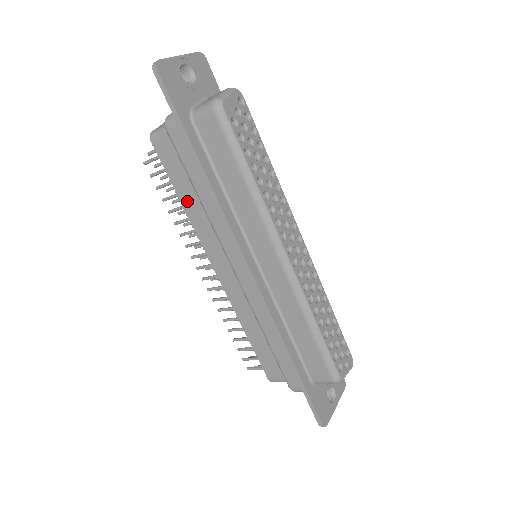
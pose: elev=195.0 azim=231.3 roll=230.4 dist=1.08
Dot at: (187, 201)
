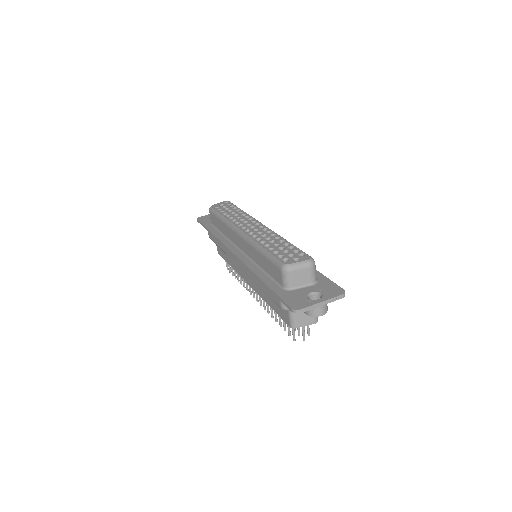
Dot at: (230, 261)
